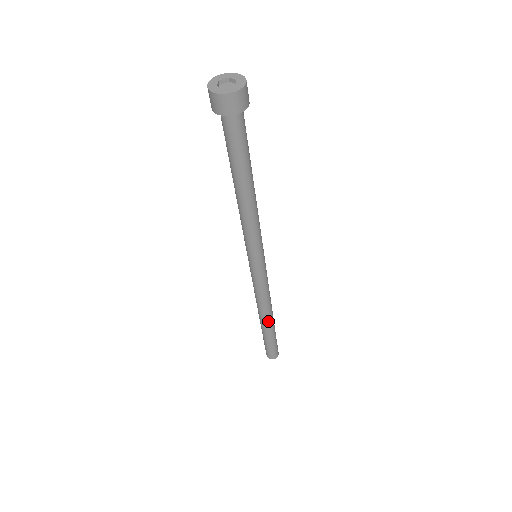
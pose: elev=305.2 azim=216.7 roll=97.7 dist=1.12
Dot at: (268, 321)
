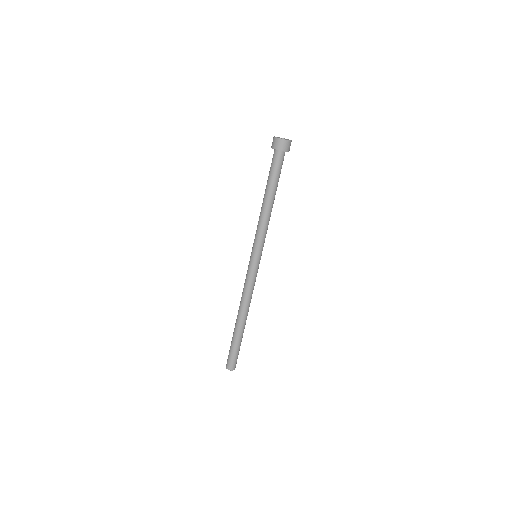
Dot at: occluded
